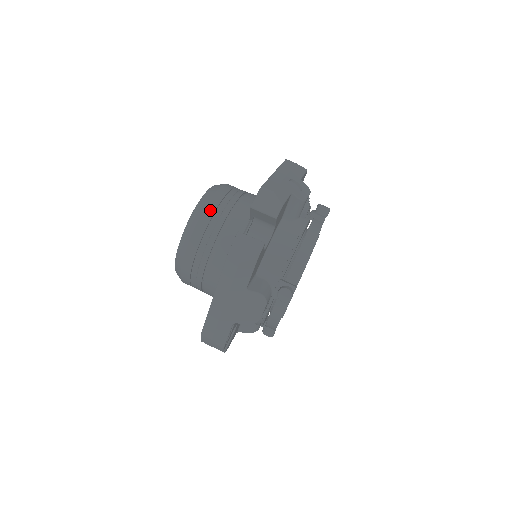
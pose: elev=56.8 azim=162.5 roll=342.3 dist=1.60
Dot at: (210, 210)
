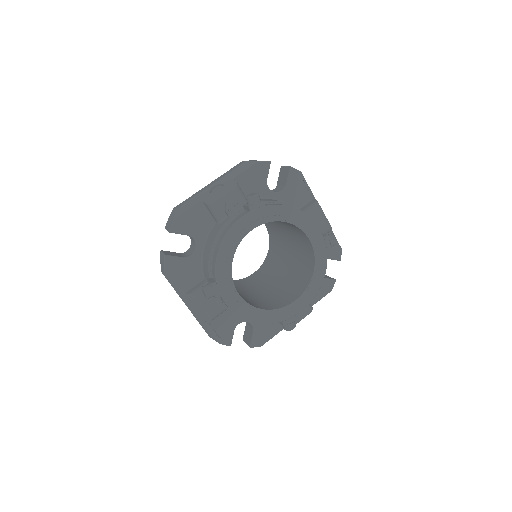
Dot at: occluded
